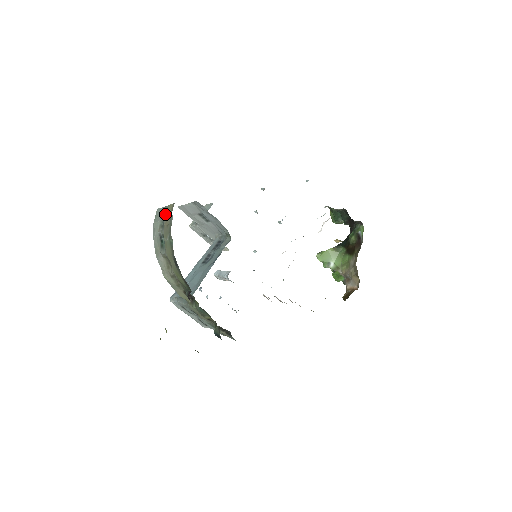
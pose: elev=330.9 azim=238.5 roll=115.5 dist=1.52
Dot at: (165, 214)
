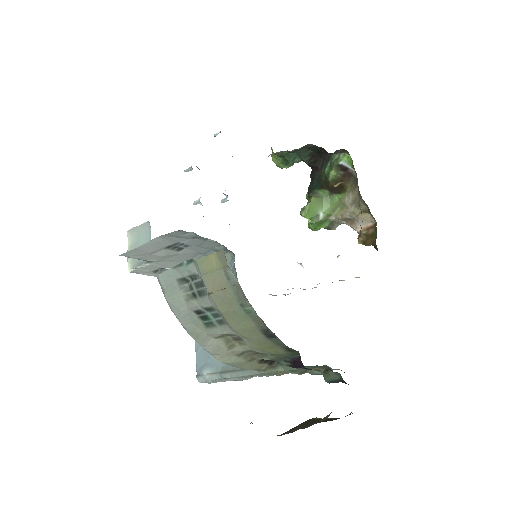
Dot at: (192, 276)
